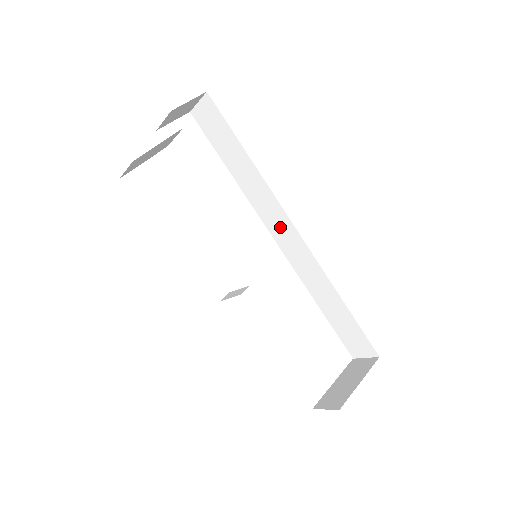
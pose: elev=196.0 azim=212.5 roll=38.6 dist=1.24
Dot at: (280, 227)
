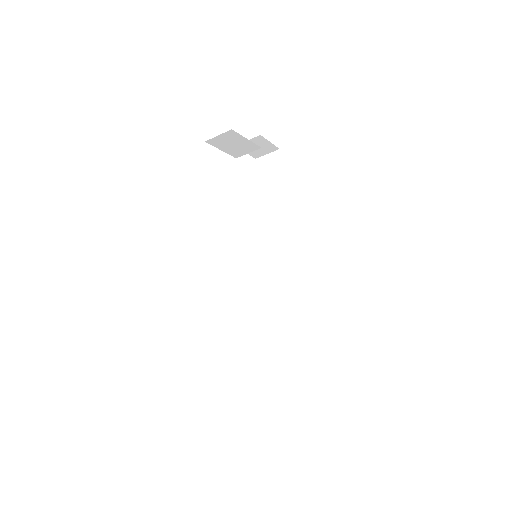
Dot at: (276, 258)
